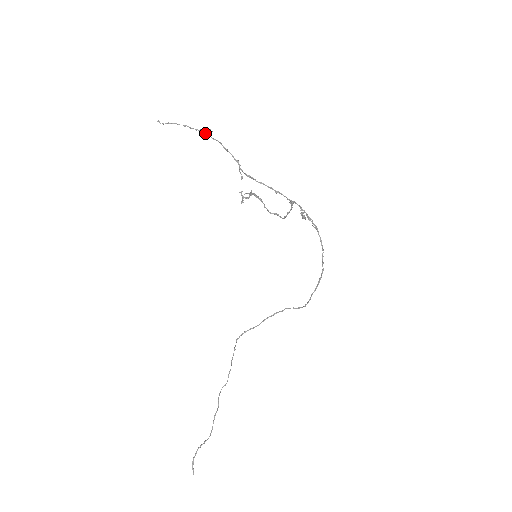
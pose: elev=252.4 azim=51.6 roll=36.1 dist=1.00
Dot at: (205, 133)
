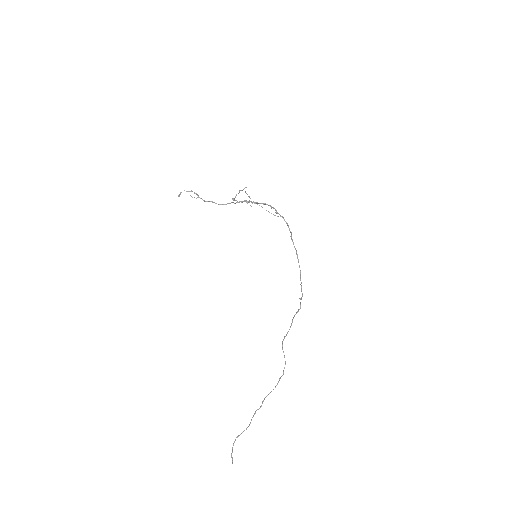
Dot at: (242, 190)
